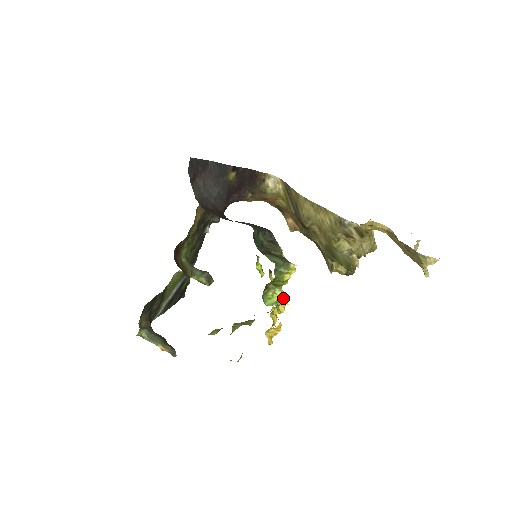
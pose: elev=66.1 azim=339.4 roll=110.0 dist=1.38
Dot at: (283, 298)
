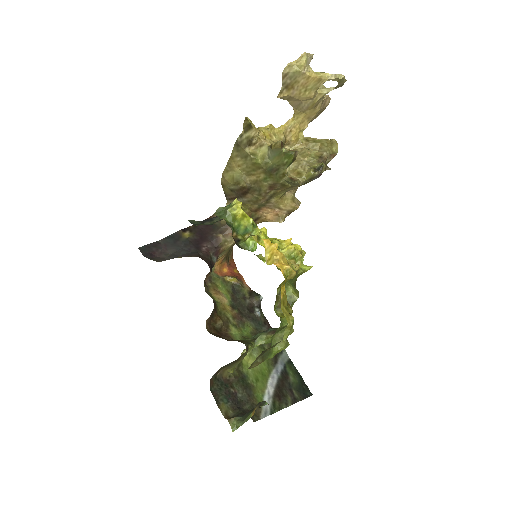
Dot at: (283, 241)
